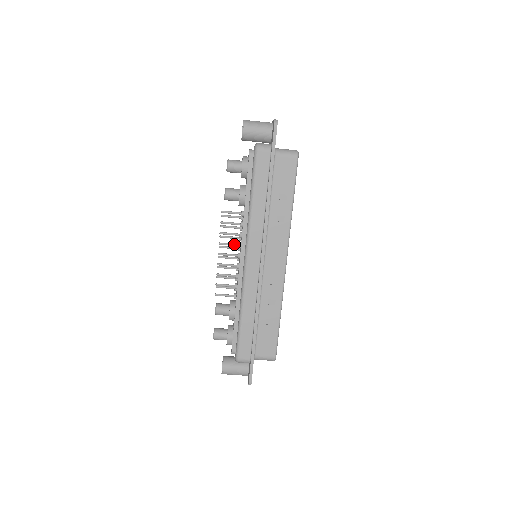
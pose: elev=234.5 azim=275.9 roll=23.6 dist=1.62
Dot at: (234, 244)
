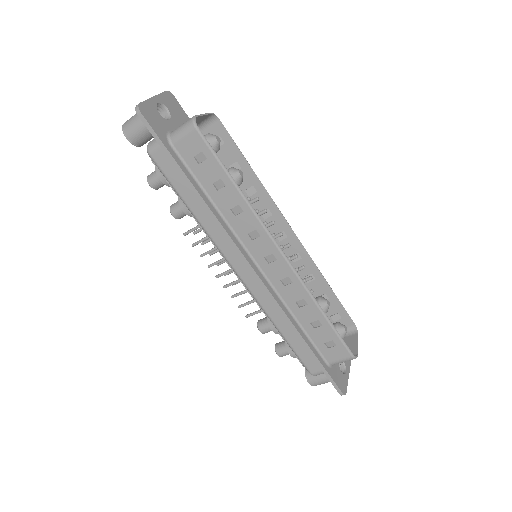
Dot at: (221, 259)
